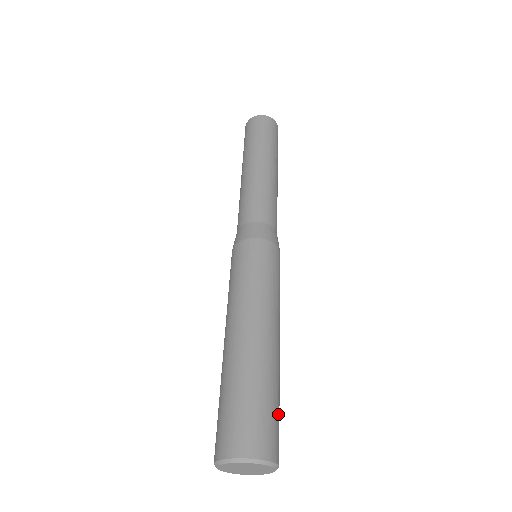
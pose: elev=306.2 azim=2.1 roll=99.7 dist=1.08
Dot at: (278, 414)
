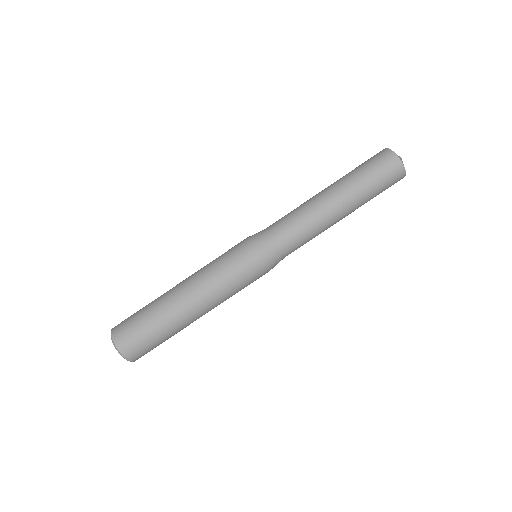
Dot at: occluded
